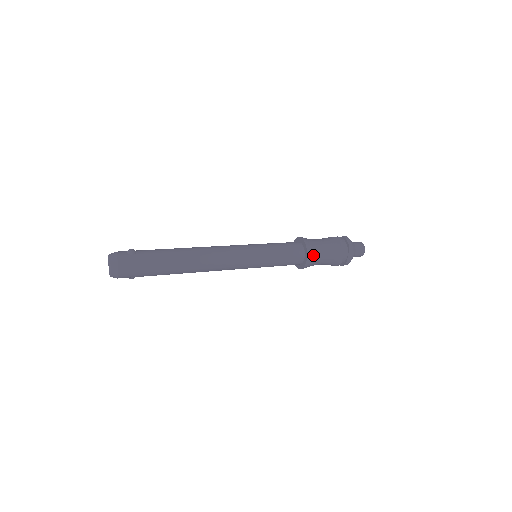
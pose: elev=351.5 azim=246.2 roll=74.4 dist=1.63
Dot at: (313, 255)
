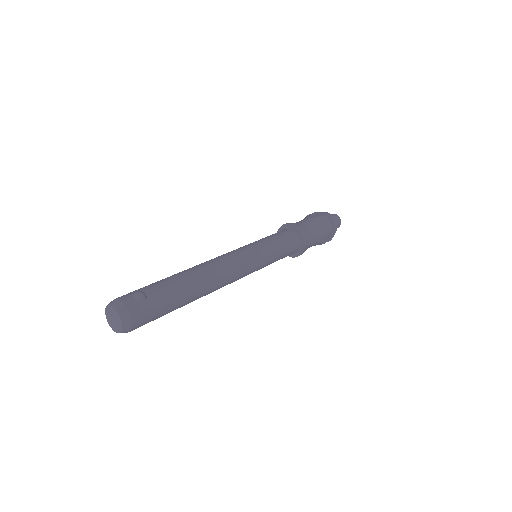
Dot at: (308, 244)
